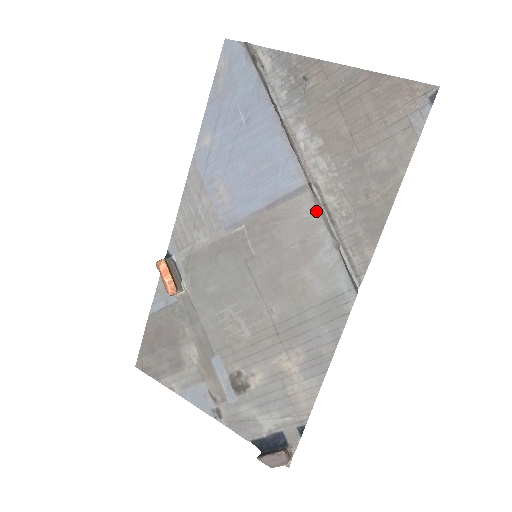
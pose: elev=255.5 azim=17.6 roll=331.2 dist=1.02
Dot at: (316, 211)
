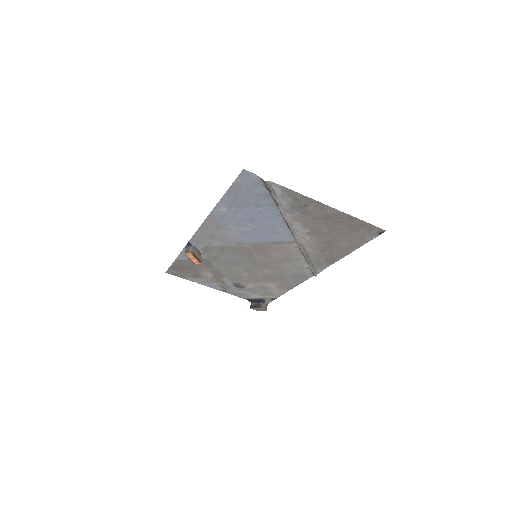
Dot at: (299, 251)
